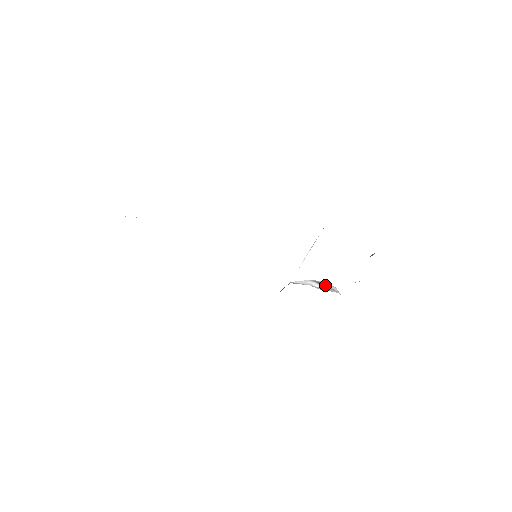
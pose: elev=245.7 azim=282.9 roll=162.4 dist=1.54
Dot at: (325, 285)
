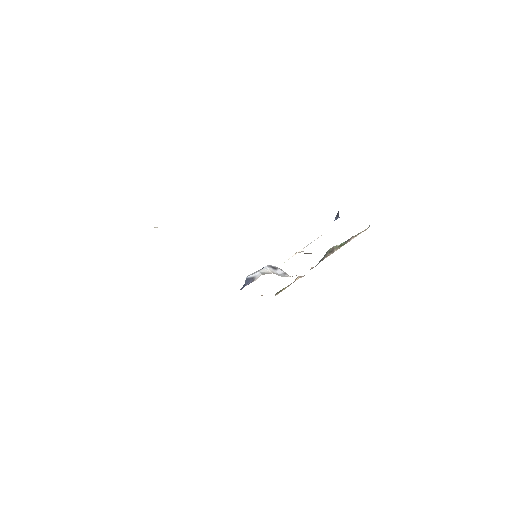
Dot at: (277, 269)
